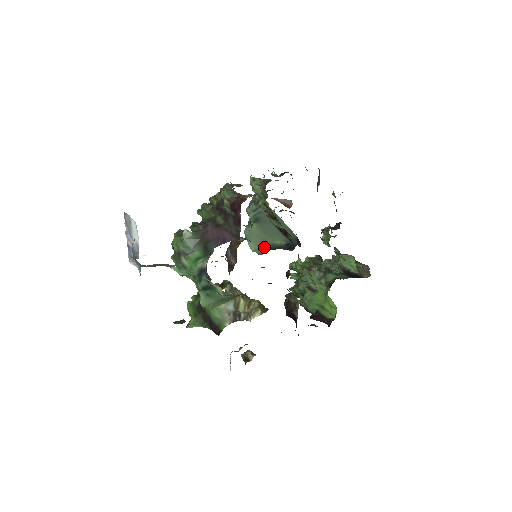
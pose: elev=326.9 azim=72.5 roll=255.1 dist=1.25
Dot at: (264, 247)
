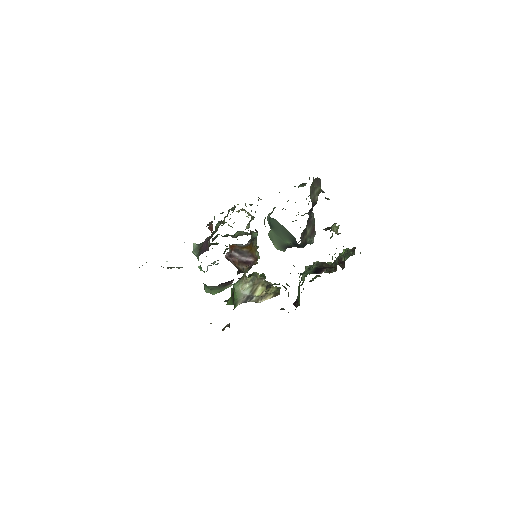
Dot at: (282, 246)
